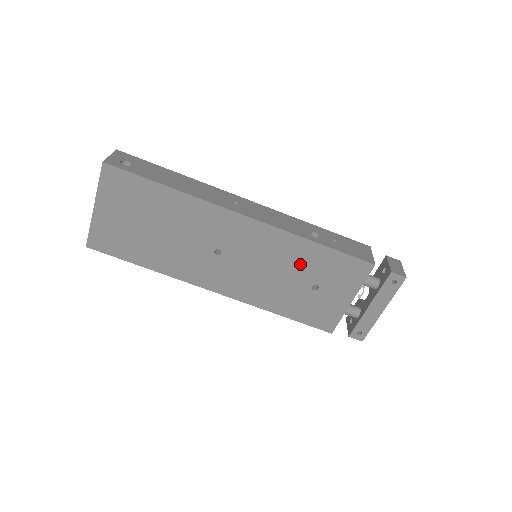
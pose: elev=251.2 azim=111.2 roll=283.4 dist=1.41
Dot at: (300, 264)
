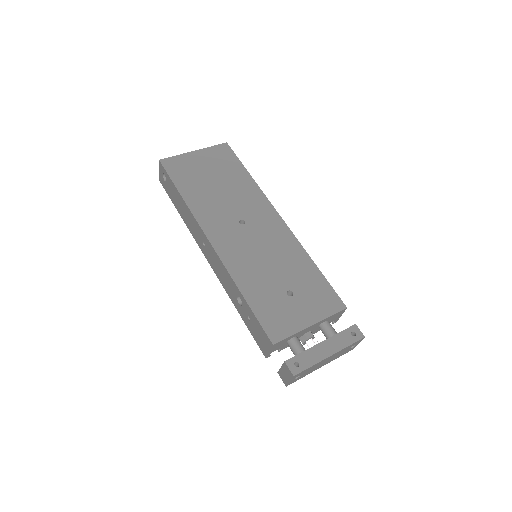
Dot at: (292, 269)
